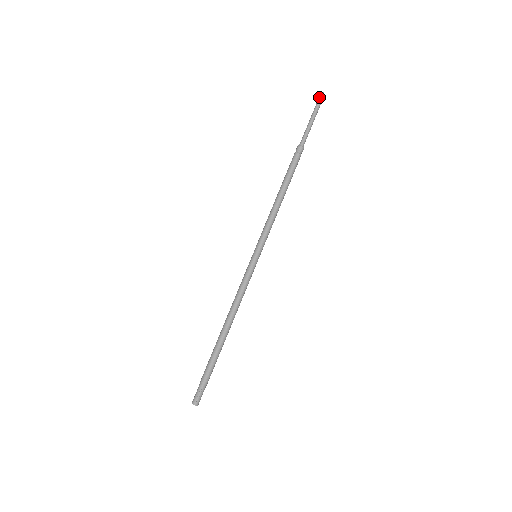
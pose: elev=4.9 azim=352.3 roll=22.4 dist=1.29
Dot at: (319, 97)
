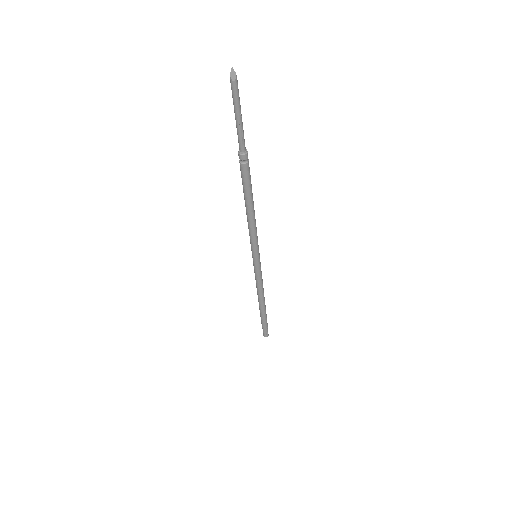
Dot at: (231, 81)
